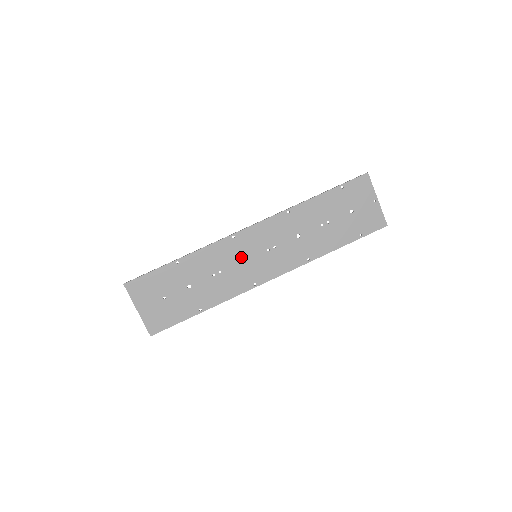
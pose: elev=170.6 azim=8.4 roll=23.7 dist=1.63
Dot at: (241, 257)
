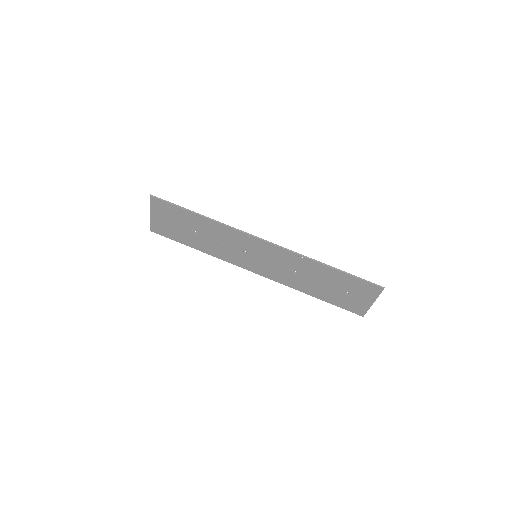
Dot at: (245, 249)
